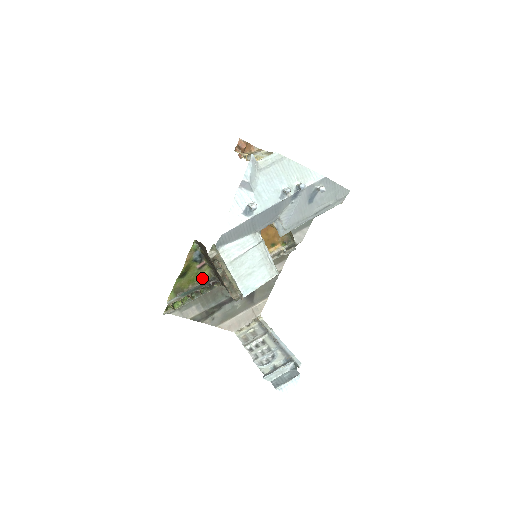
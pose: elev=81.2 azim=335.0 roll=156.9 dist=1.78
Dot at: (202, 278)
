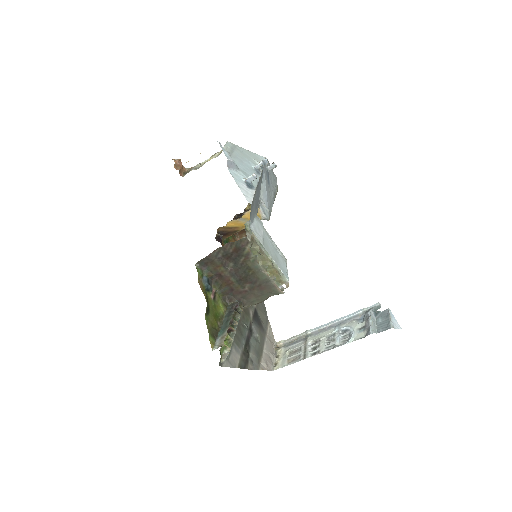
Dot at: (221, 311)
